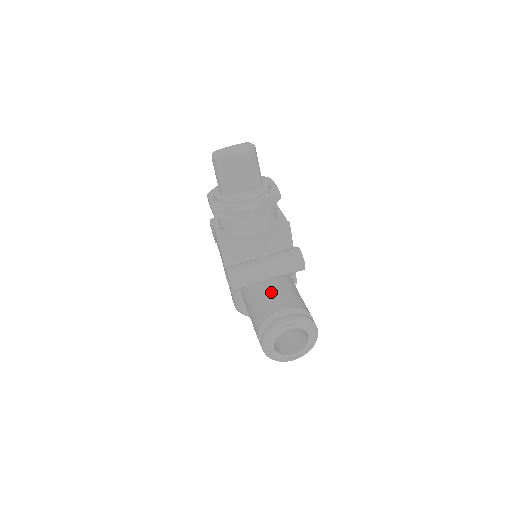
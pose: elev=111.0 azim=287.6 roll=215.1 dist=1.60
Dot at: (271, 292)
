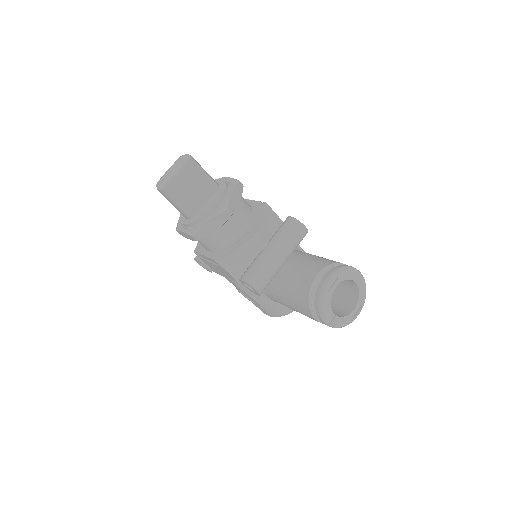
Dot at: (294, 270)
